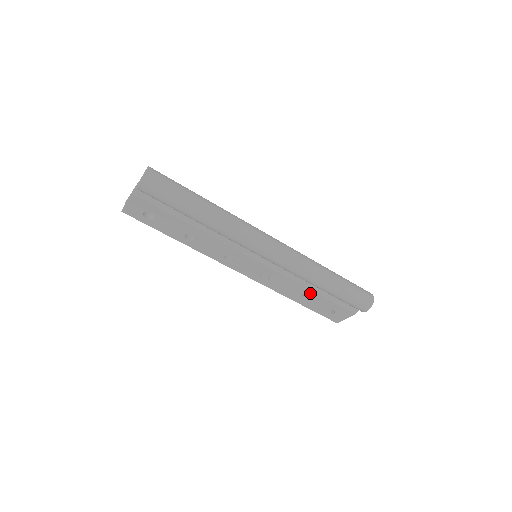
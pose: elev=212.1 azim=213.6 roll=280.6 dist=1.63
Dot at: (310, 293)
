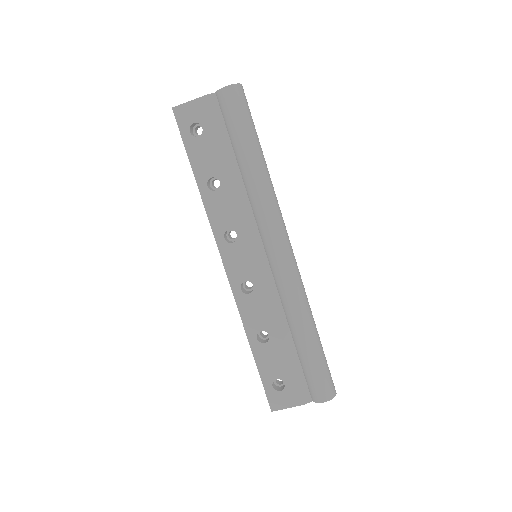
Dot at: (278, 340)
